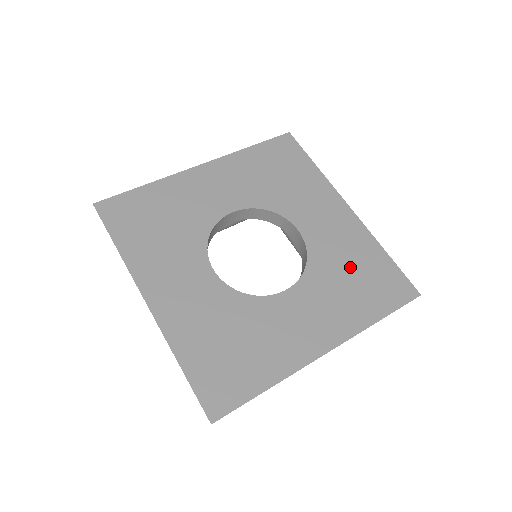
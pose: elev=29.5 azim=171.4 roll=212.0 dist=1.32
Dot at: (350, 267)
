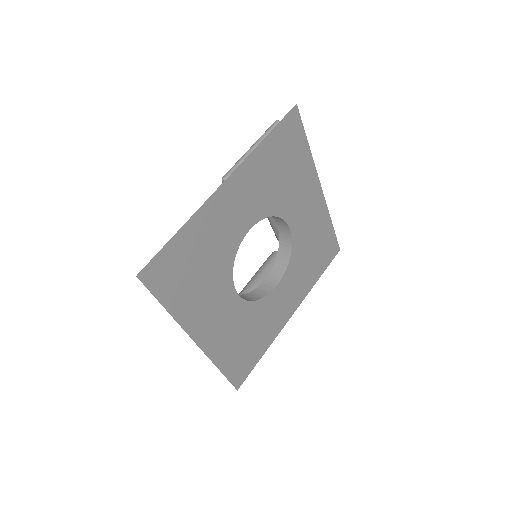
Dot at: (312, 247)
